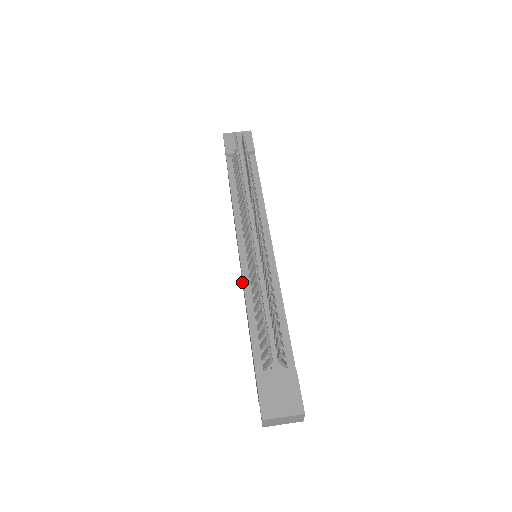
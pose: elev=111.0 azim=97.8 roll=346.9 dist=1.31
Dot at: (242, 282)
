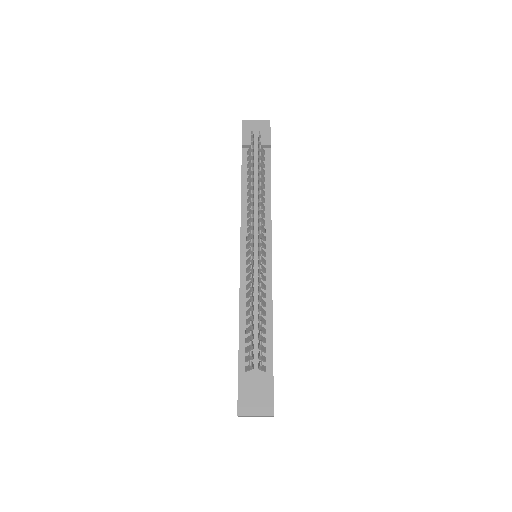
Dot at: occluded
